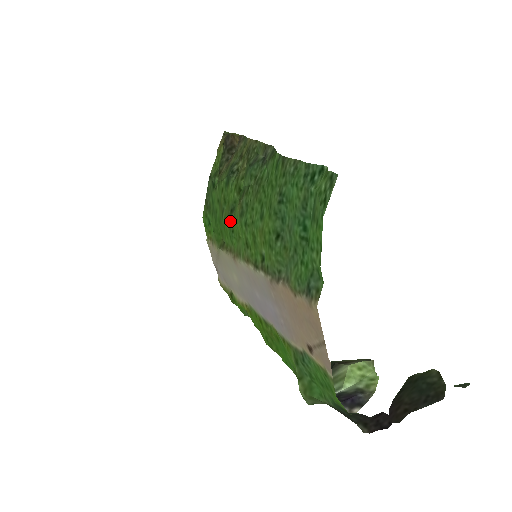
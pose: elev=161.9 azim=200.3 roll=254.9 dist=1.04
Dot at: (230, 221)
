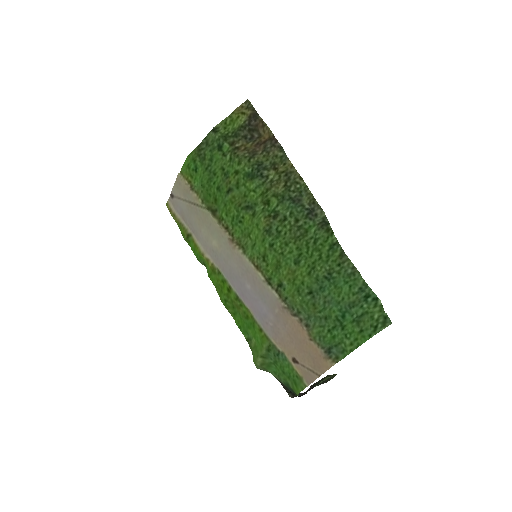
Dot at: (242, 213)
